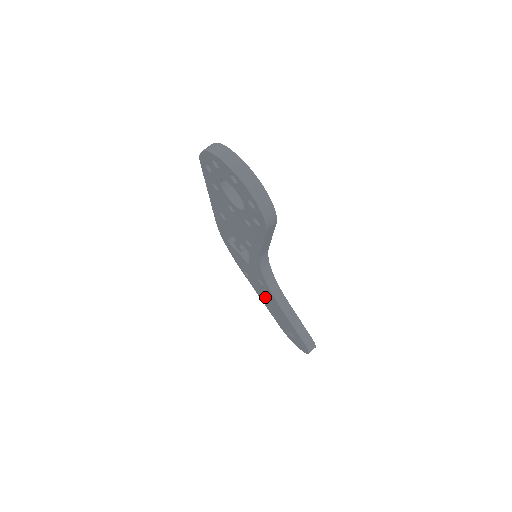
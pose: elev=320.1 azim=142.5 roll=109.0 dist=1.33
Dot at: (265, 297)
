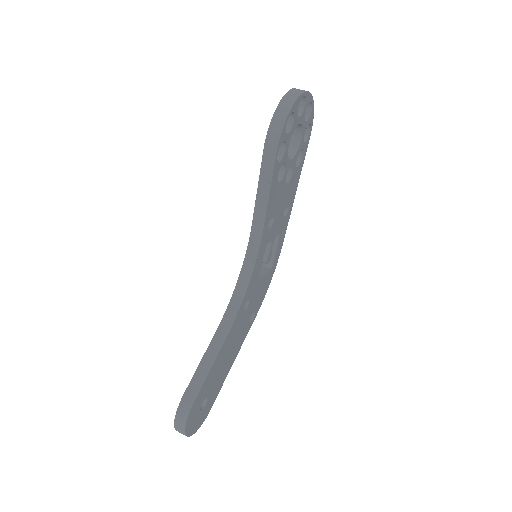
Dot at: occluded
